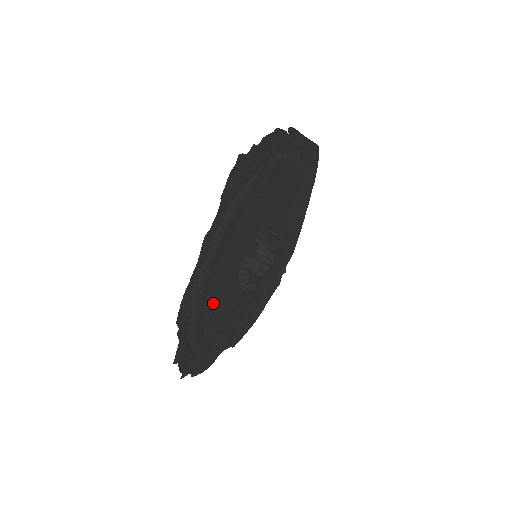
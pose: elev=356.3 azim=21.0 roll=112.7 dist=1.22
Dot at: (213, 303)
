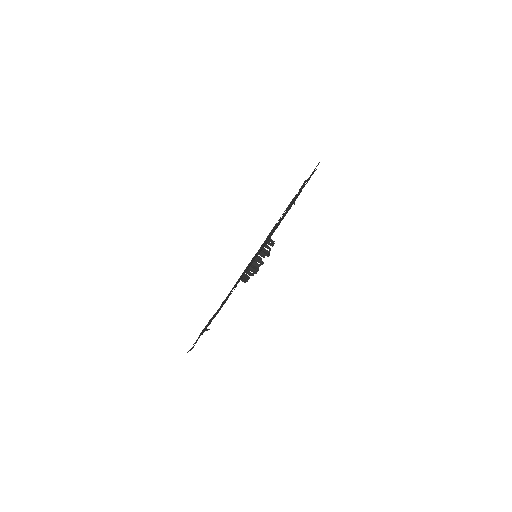
Dot at: occluded
